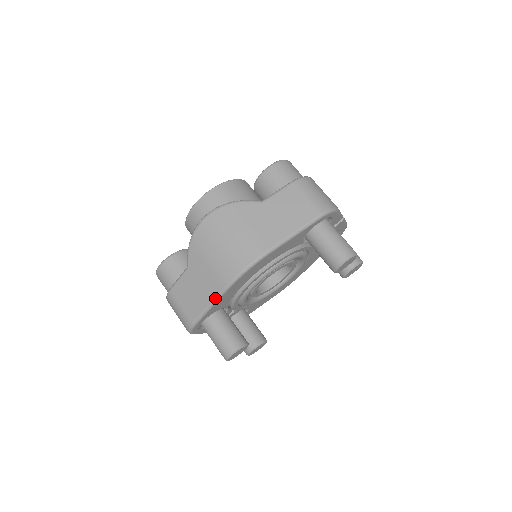
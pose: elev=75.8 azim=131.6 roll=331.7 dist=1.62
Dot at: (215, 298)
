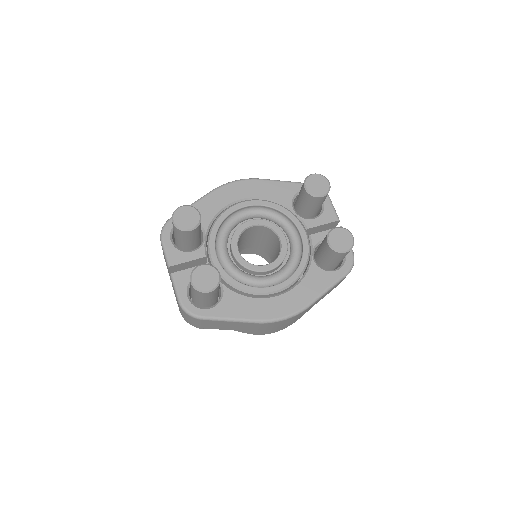
Dot at: (201, 197)
